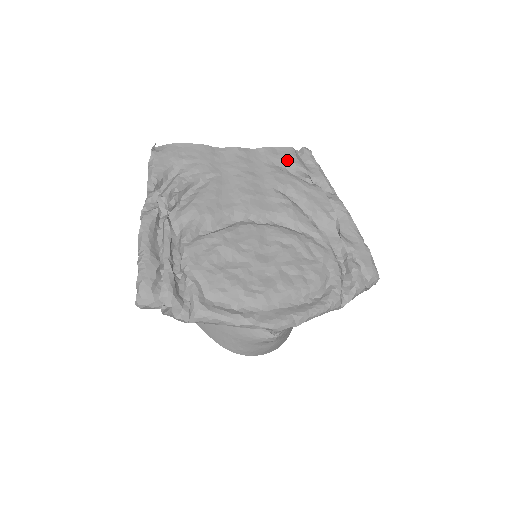
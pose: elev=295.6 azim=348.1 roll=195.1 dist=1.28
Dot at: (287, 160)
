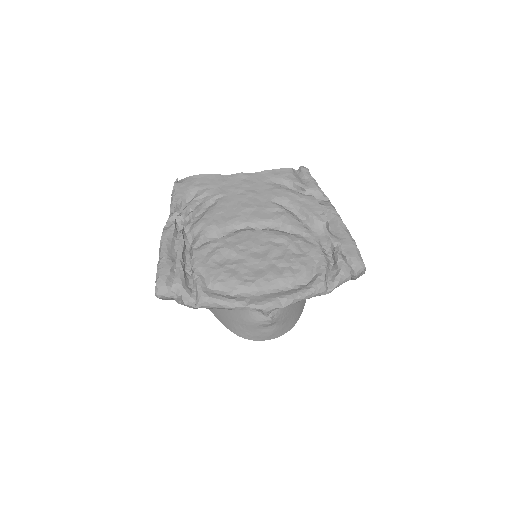
Dot at: (285, 178)
